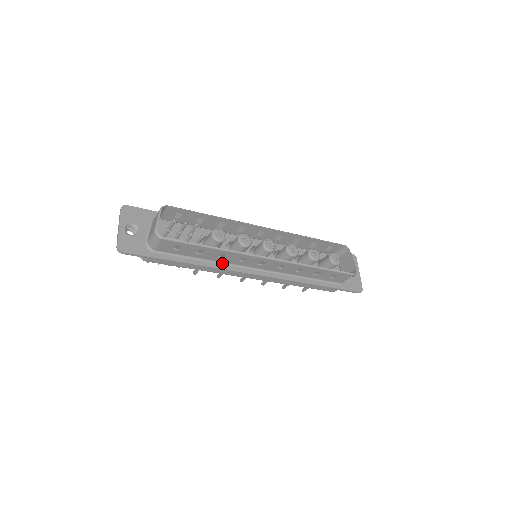
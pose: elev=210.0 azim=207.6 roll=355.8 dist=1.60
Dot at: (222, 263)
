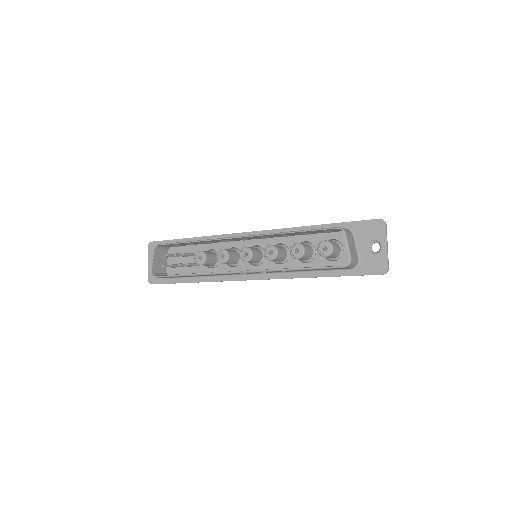
Dot at: (220, 275)
